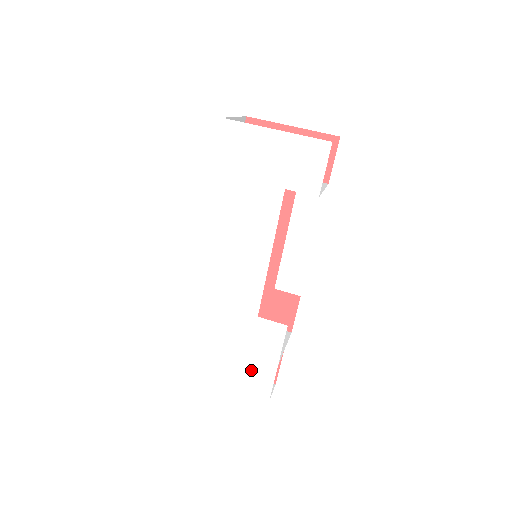
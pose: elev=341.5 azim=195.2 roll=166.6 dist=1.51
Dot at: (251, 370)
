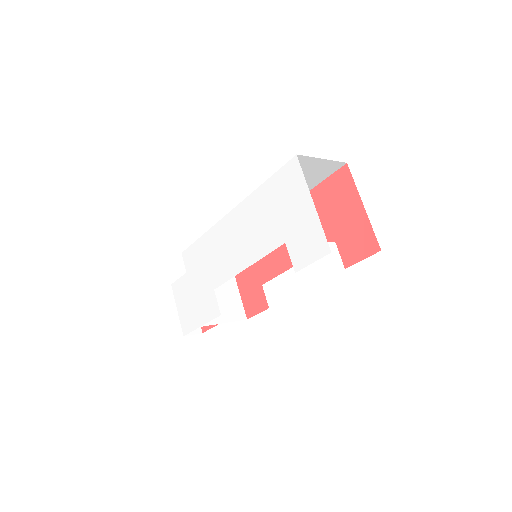
Dot at: (189, 310)
